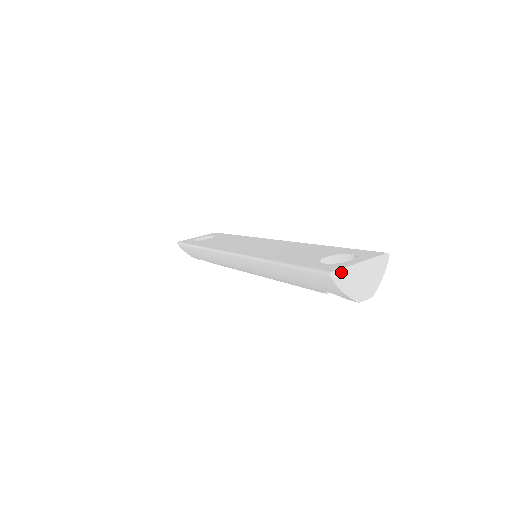
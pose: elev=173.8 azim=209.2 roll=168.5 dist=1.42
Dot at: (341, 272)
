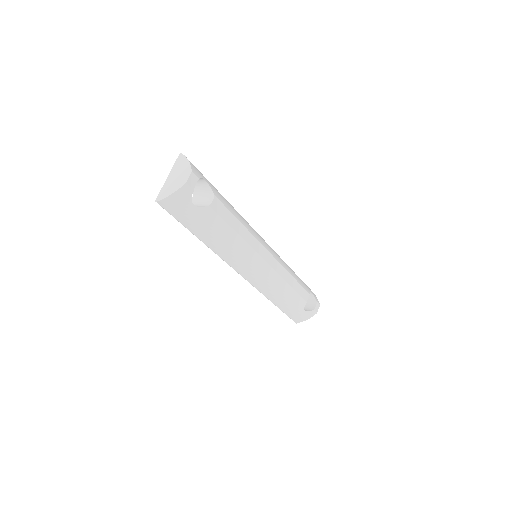
Dot at: (161, 193)
